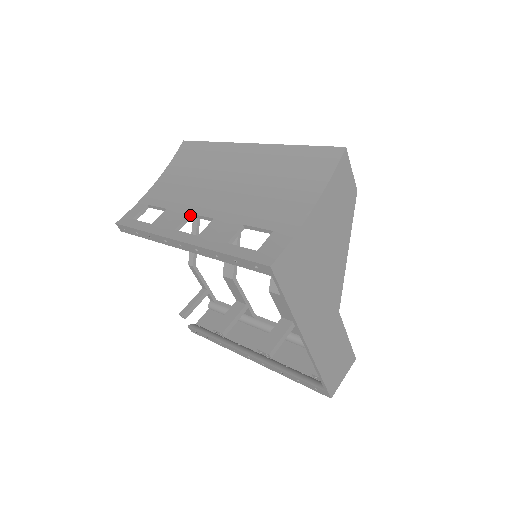
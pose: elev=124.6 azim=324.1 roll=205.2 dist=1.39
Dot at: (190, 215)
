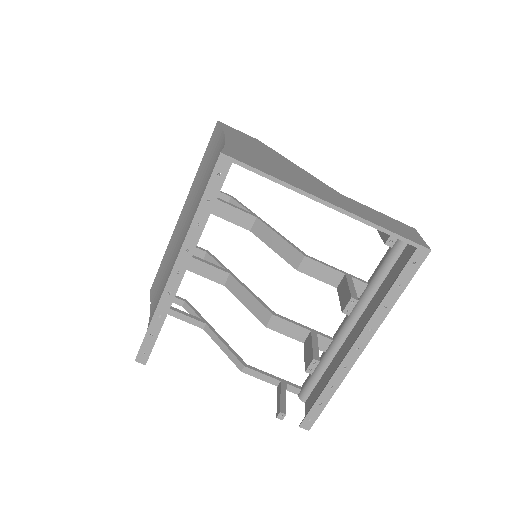
Dot at: occluded
